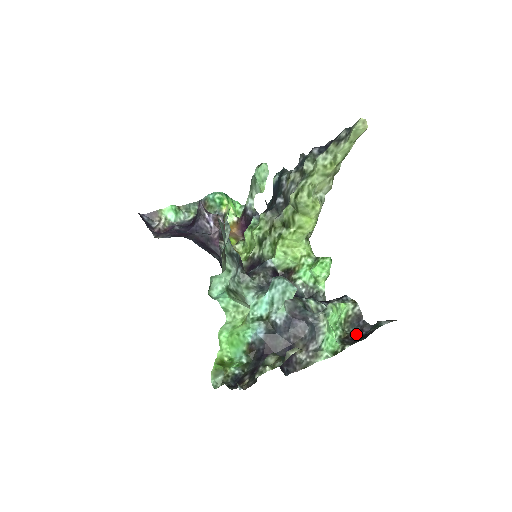
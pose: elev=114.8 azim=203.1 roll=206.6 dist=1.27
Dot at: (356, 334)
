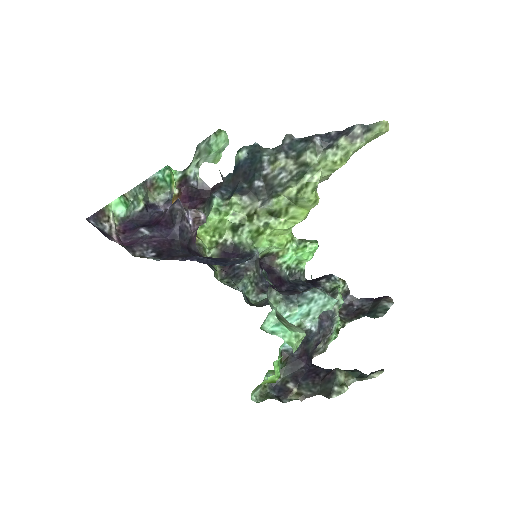
Dot at: (348, 309)
